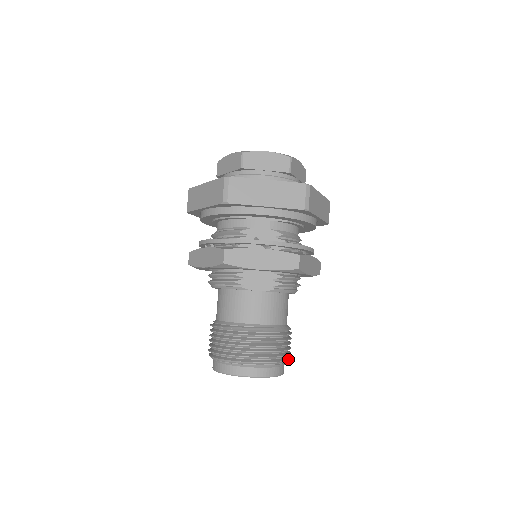
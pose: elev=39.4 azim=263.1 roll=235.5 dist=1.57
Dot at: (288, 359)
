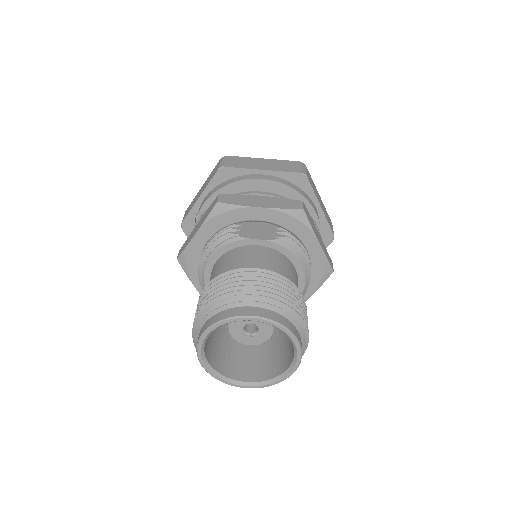
Dot at: (305, 323)
